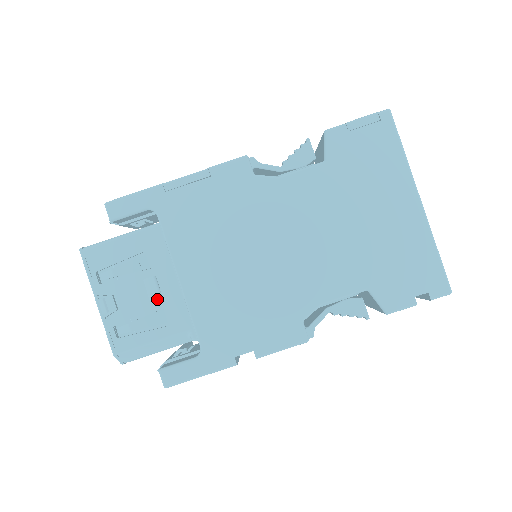
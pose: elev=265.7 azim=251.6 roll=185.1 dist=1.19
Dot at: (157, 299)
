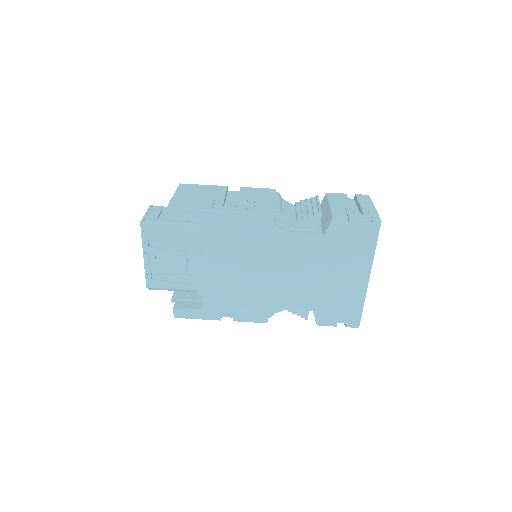
Dot at: (184, 268)
